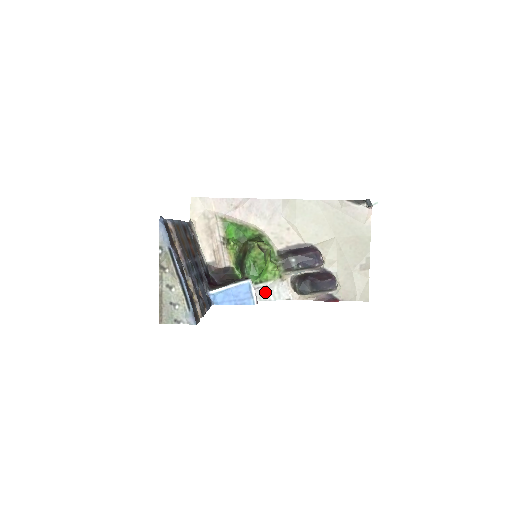
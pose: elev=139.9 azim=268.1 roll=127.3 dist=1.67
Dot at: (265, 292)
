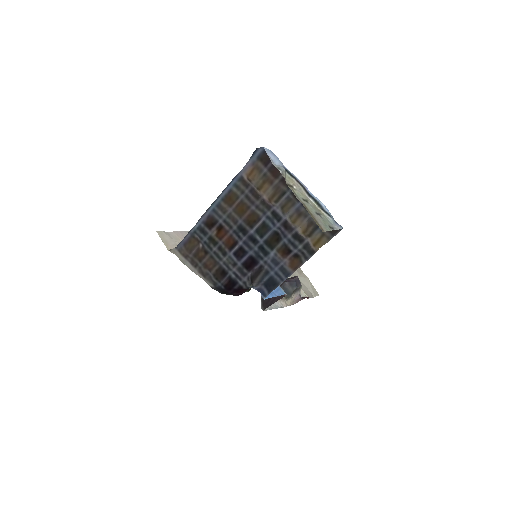
Dot at: occluded
